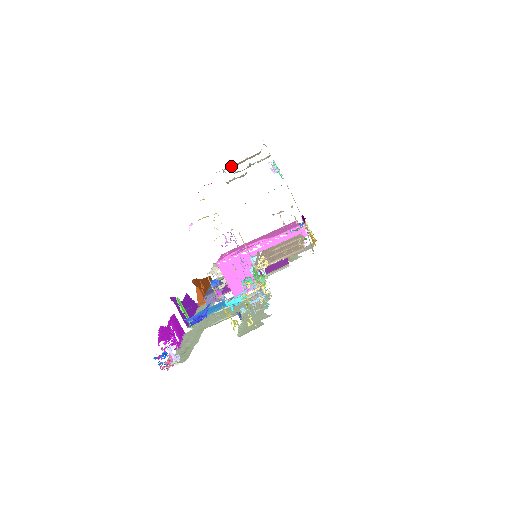
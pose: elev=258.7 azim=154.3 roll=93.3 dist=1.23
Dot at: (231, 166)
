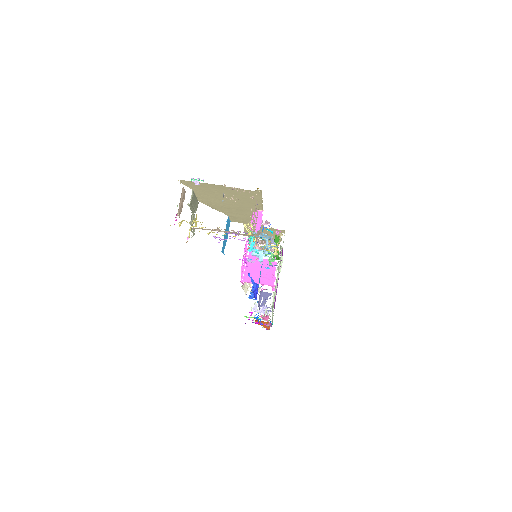
Dot at: (179, 208)
